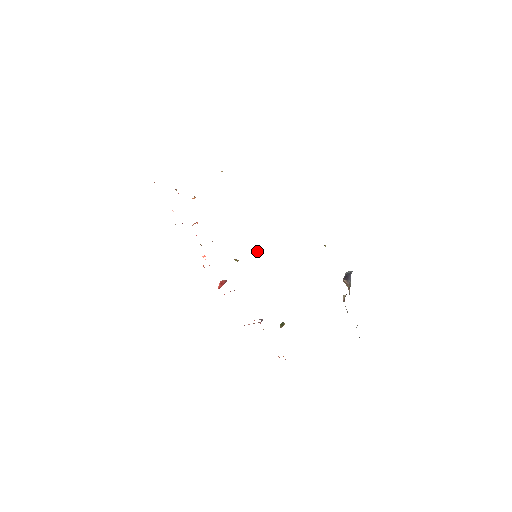
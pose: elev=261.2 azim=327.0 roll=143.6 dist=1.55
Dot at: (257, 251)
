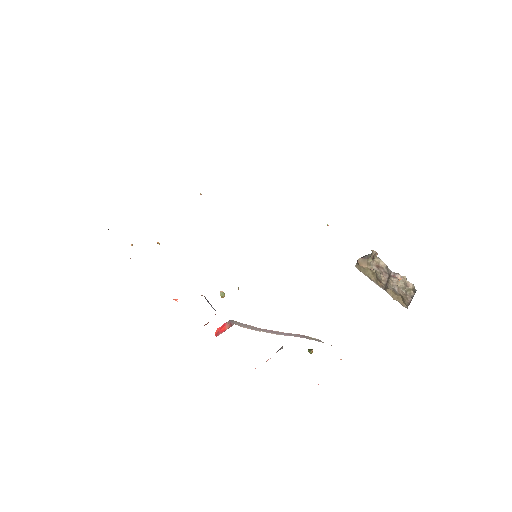
Dot at: occluded
